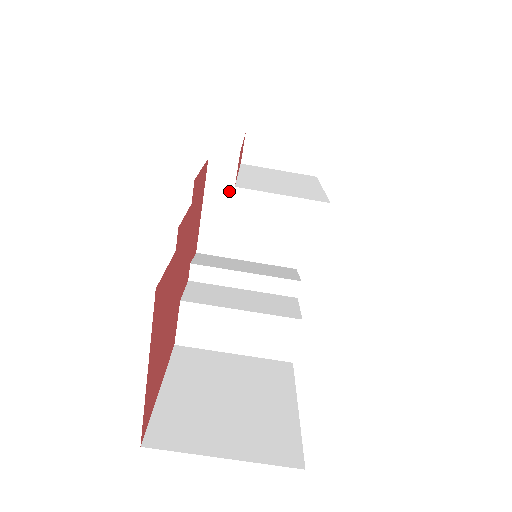
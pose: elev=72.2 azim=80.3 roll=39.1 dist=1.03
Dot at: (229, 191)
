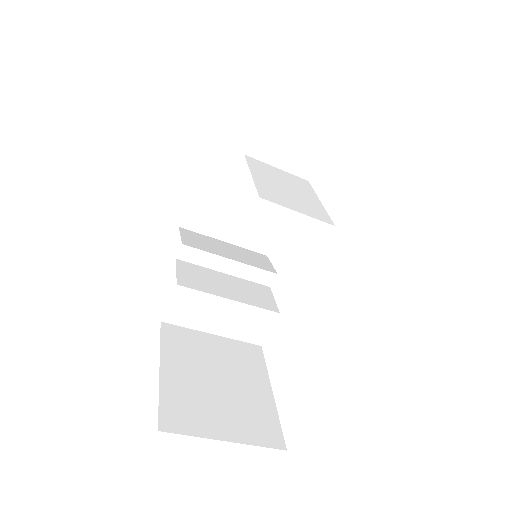
Dot at: (226, 177)
